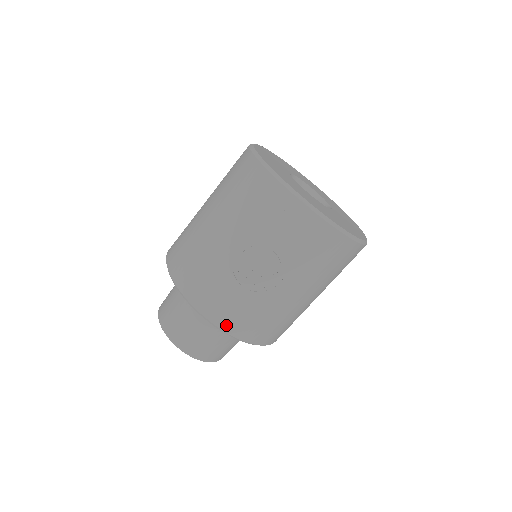
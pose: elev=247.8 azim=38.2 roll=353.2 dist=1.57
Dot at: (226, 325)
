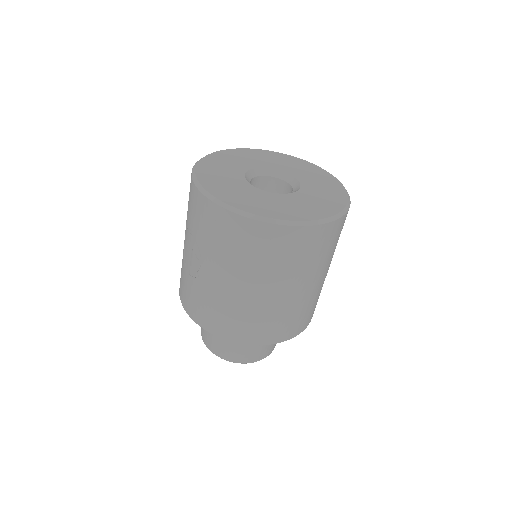
Dot at: (190, 311)
